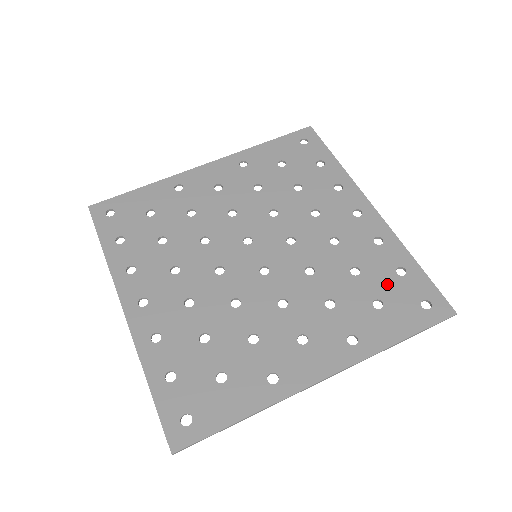
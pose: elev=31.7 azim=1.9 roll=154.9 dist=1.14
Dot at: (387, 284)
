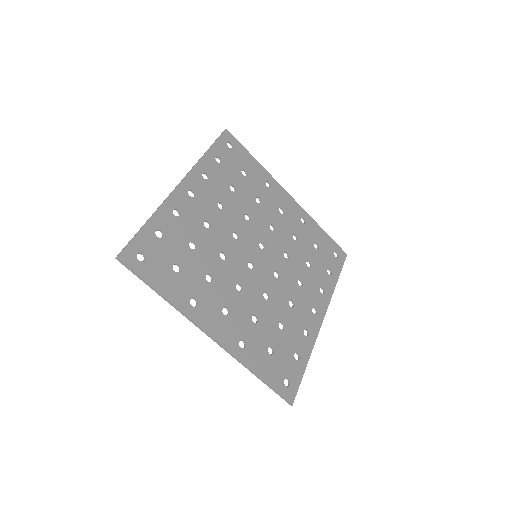
Dot at: (285, 351)
